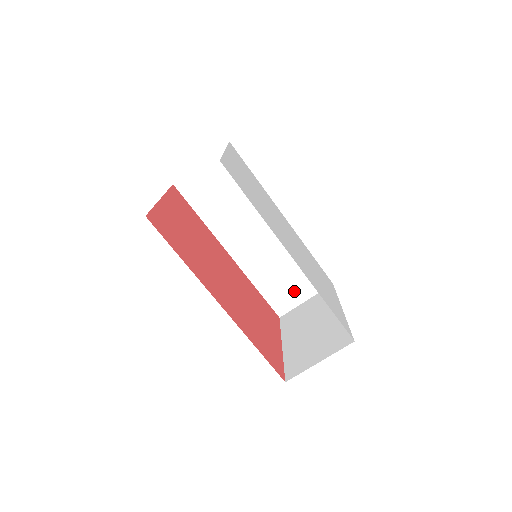
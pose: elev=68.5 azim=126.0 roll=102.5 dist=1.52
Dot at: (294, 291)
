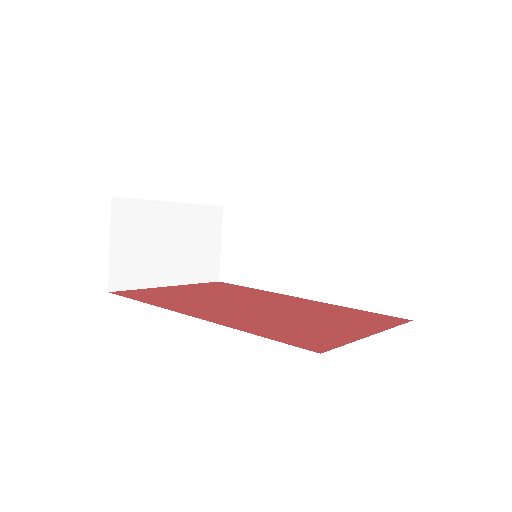
Dot at: (392, 271)
